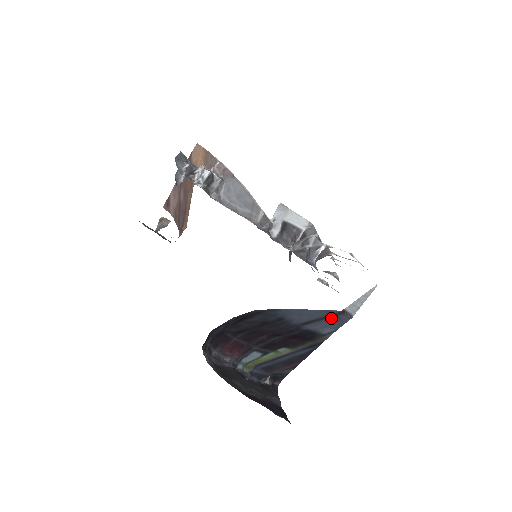
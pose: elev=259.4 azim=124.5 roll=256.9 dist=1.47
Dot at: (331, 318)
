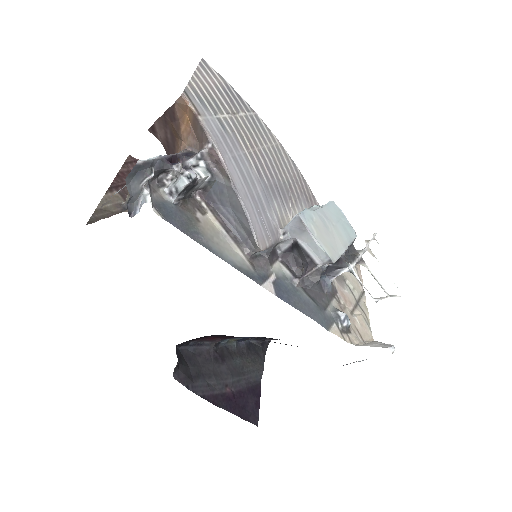
Dot at: occluded
